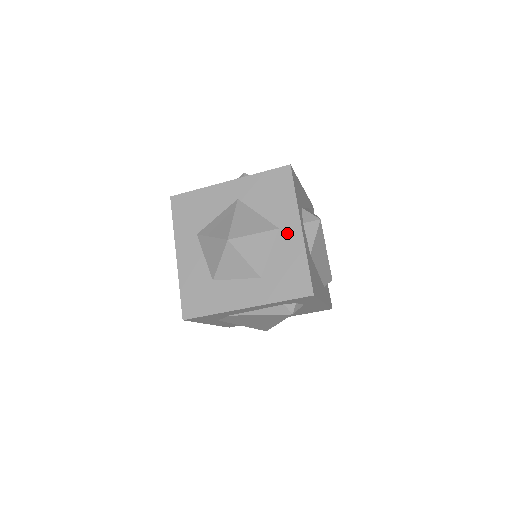
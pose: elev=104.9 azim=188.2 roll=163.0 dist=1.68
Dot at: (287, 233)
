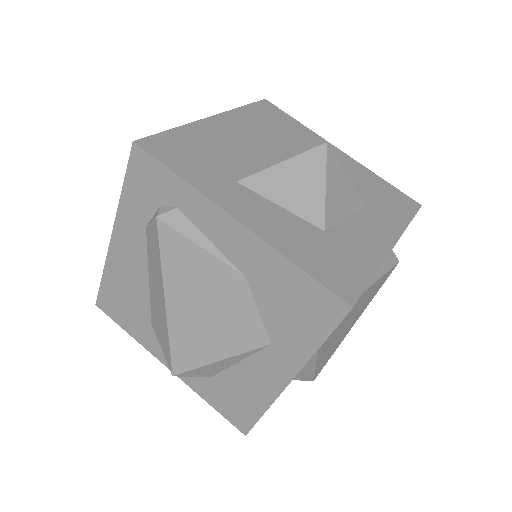
Dot at: occluded
